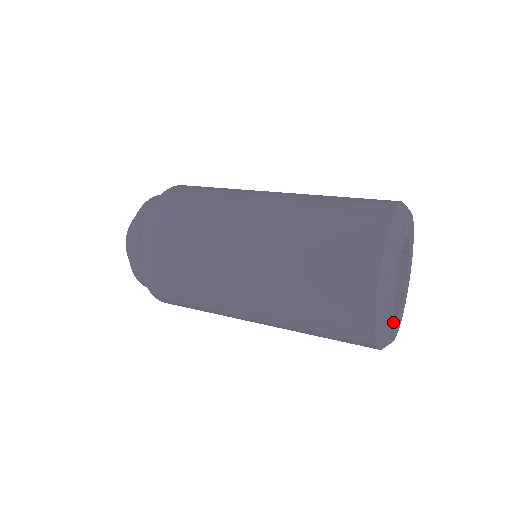
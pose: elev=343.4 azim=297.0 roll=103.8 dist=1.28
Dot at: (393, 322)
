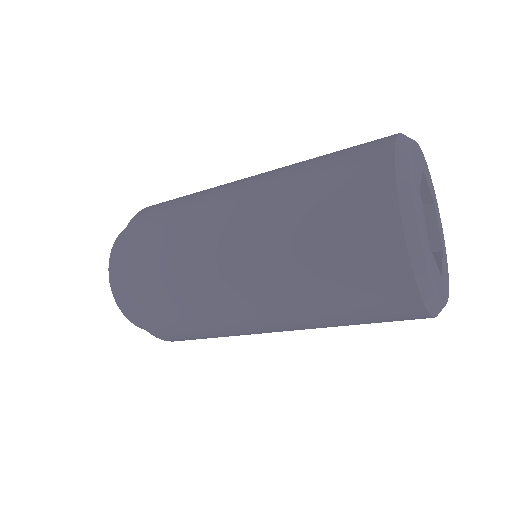
Dot at: (438, 276)
